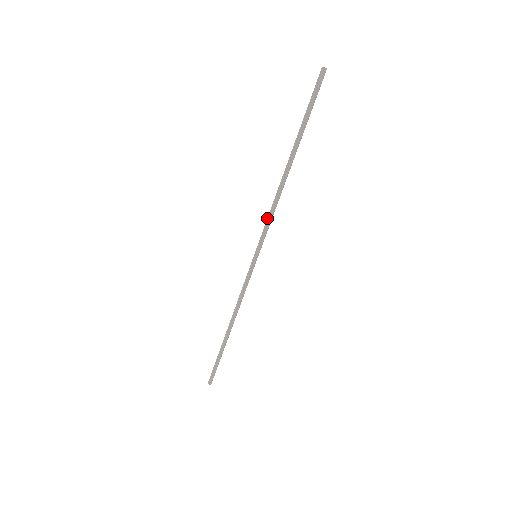
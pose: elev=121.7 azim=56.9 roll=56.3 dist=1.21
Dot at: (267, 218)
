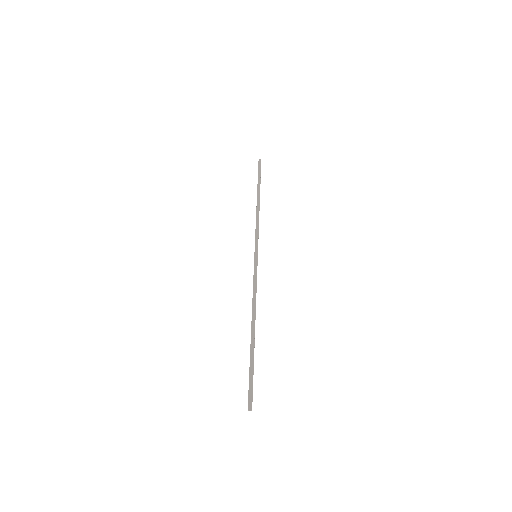
Dot at: (255, 229)
